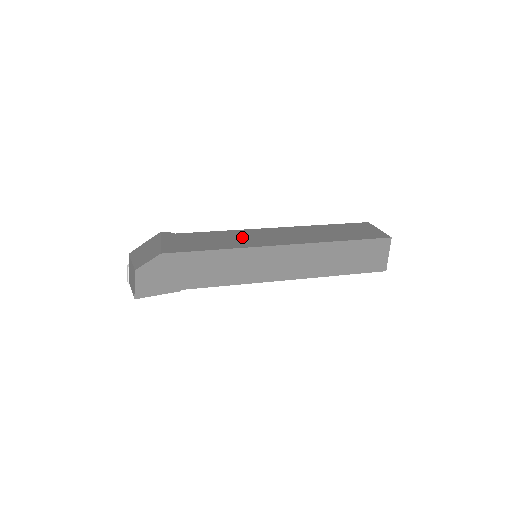
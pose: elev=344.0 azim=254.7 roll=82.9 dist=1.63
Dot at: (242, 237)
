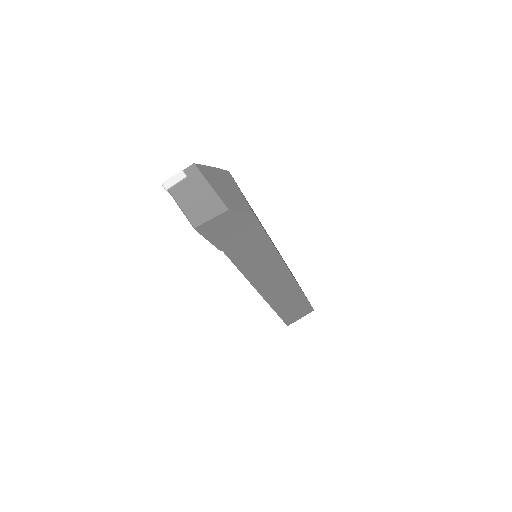
Dot at: occluded
